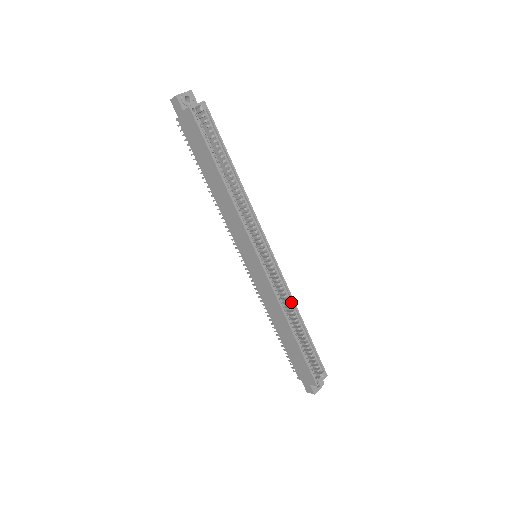
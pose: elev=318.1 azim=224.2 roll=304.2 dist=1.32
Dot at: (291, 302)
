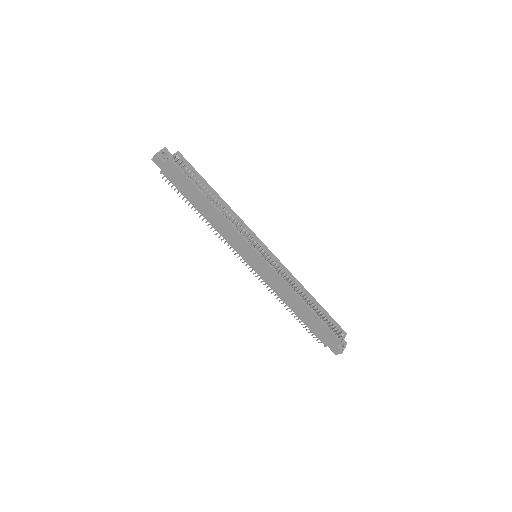
Dot at: (296, 283)
